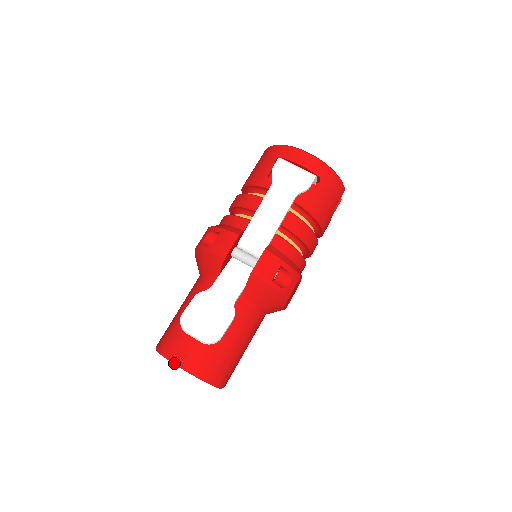
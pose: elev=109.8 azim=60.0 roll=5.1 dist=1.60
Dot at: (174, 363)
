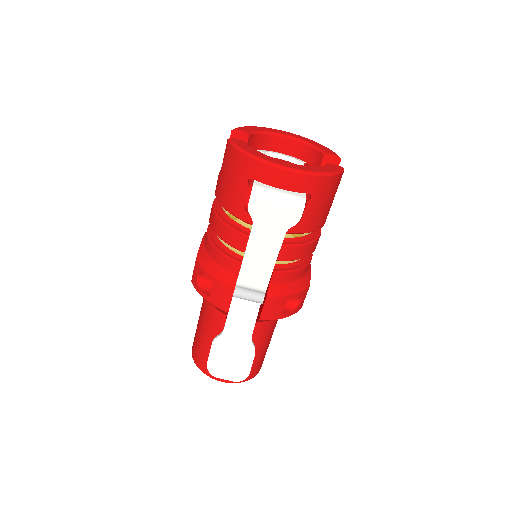
Dot at: occluded
